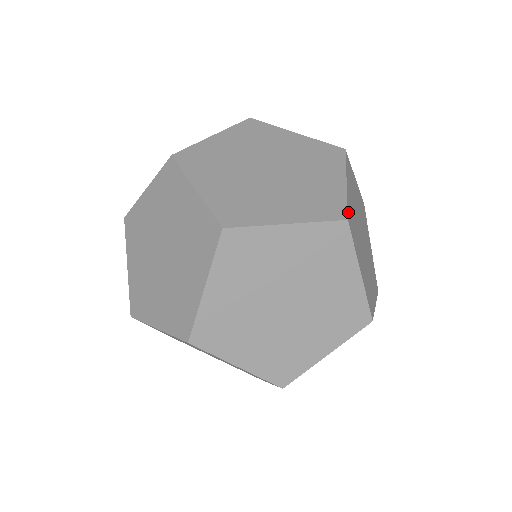
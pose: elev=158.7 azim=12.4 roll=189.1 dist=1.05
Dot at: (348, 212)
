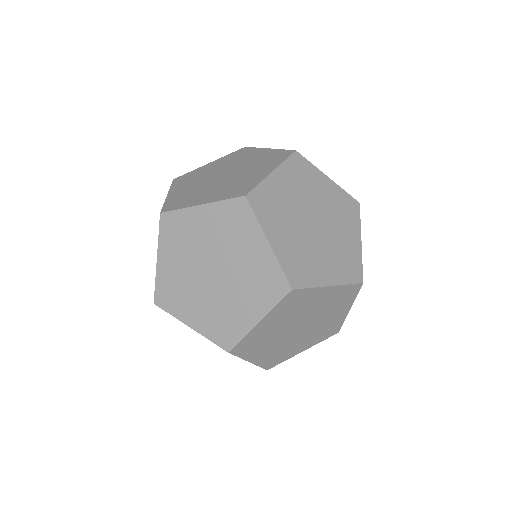
Dot at: occluded
